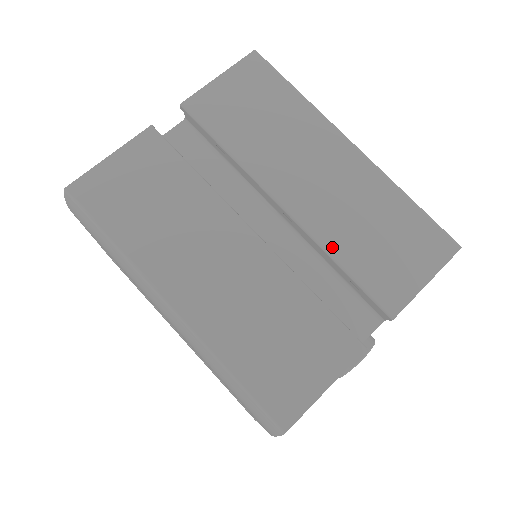
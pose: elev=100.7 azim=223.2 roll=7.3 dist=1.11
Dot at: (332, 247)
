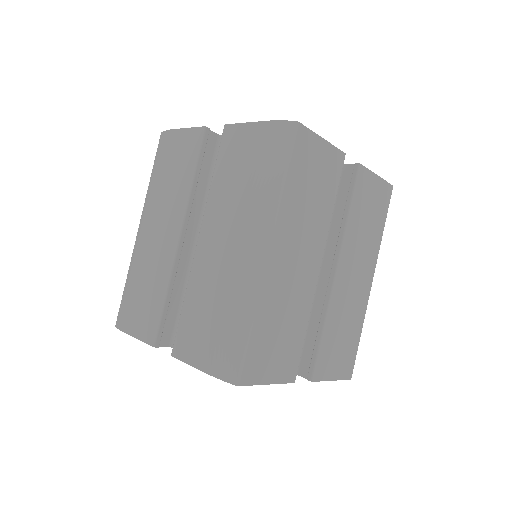
Dot at: (329, 317)
